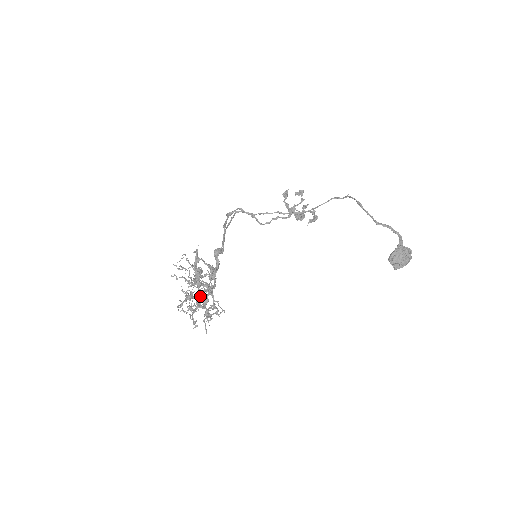
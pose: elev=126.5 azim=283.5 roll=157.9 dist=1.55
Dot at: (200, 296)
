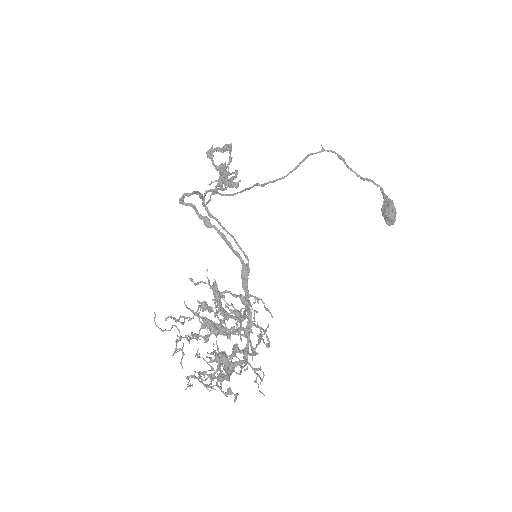
Dot at: (238, 349)
